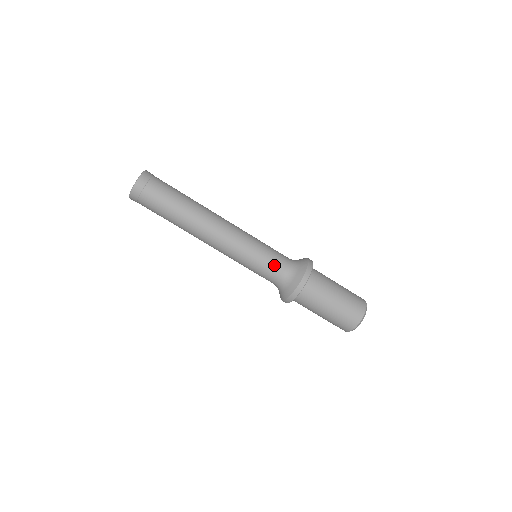
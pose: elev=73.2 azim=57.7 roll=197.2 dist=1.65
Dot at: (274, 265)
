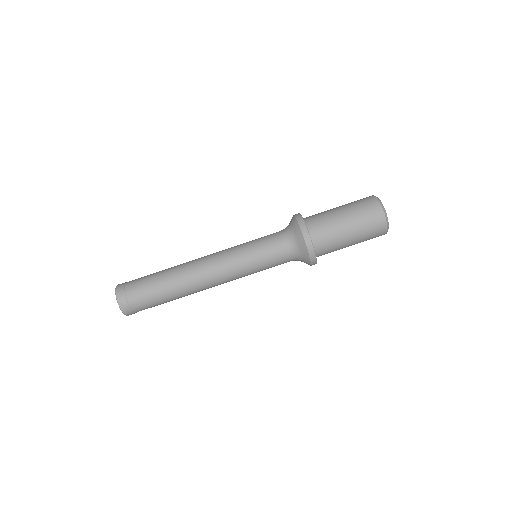
Dot at: (270, 238)
